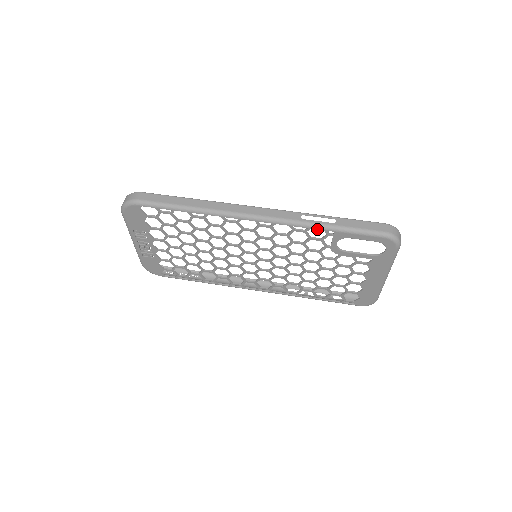
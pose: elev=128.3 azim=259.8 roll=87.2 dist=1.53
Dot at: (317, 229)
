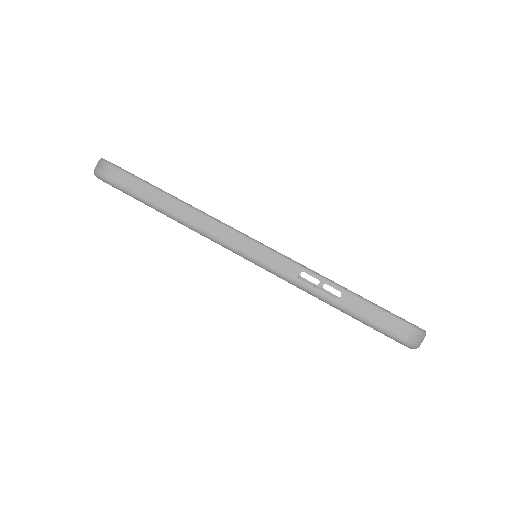
Dot at: occluded
